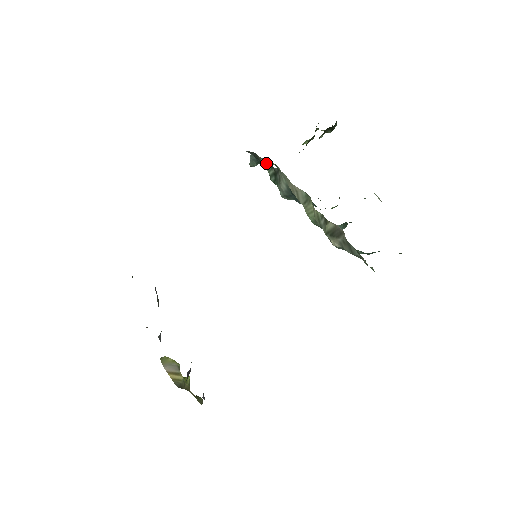
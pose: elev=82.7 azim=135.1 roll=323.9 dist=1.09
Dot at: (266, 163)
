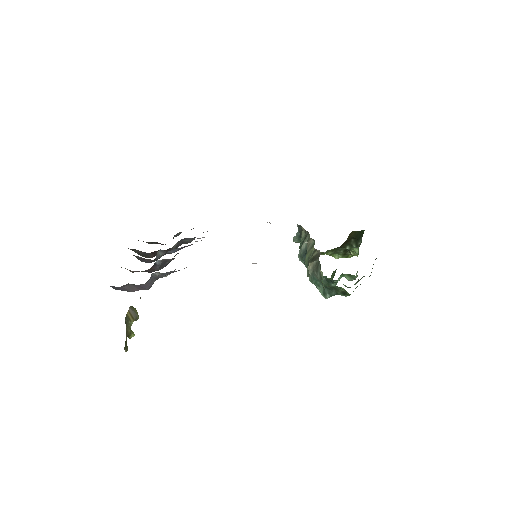
Dot at: (304, 234)
